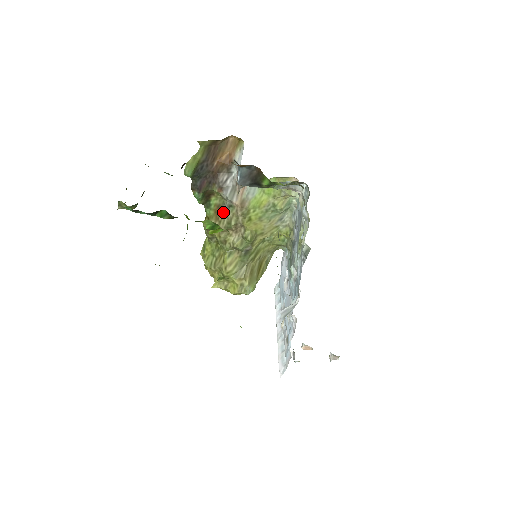
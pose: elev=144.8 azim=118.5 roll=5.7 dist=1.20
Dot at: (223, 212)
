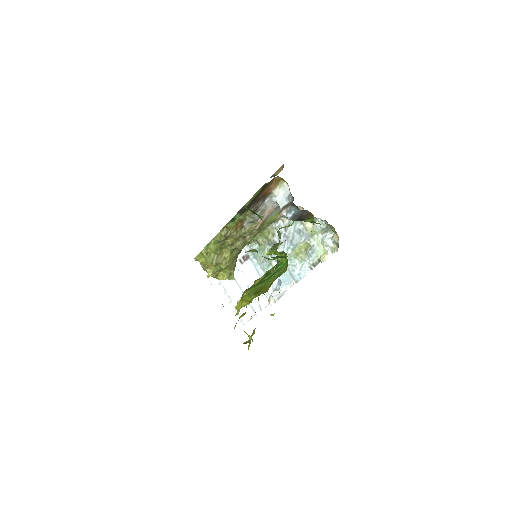
Dot at: (243, 225)
